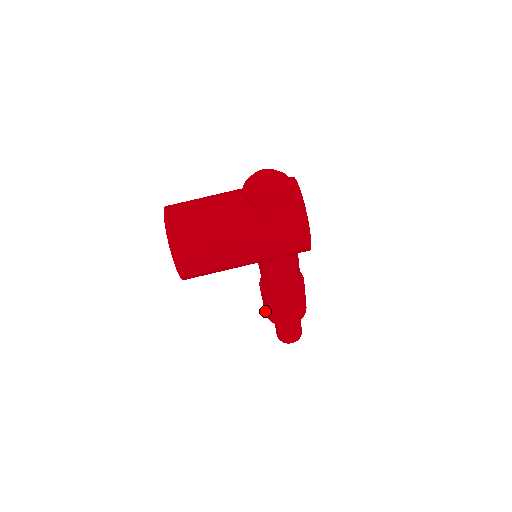
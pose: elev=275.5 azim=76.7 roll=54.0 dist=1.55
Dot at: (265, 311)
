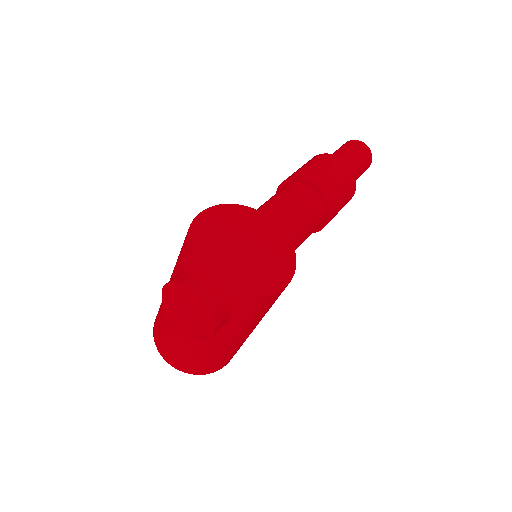
Dot at: occluded
